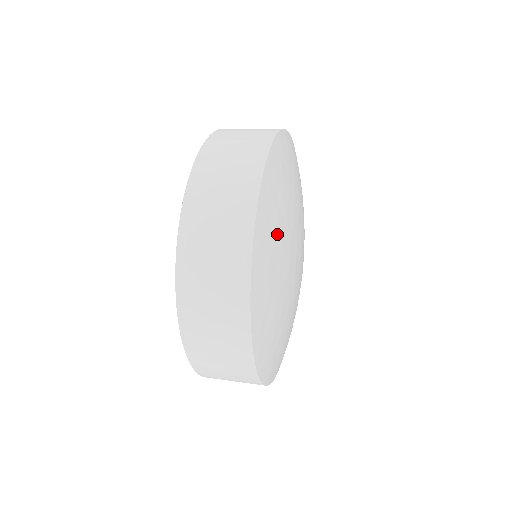
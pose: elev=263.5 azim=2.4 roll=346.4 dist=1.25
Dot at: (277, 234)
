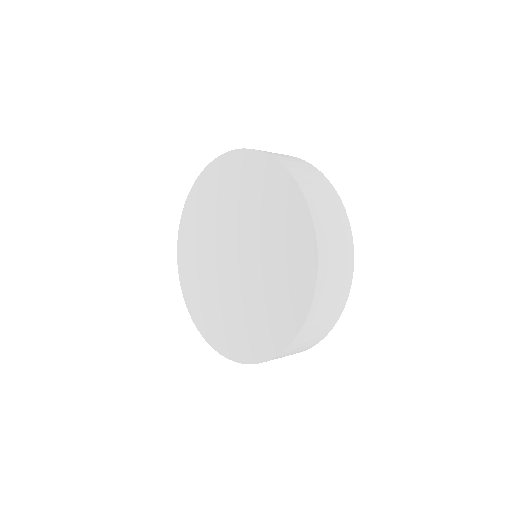
Dot at: occluded
